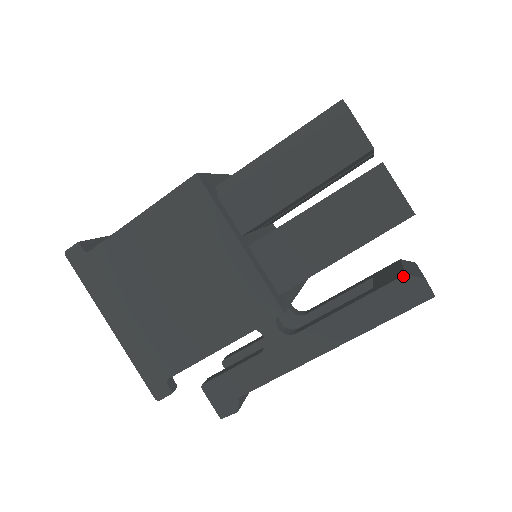
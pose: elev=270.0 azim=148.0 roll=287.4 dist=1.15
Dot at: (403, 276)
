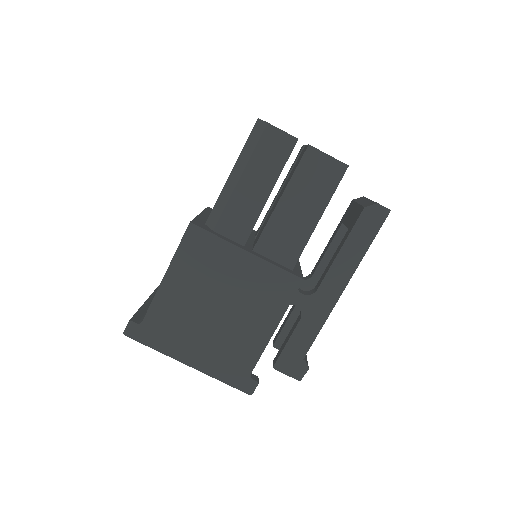
Dot at: (363, 209)
